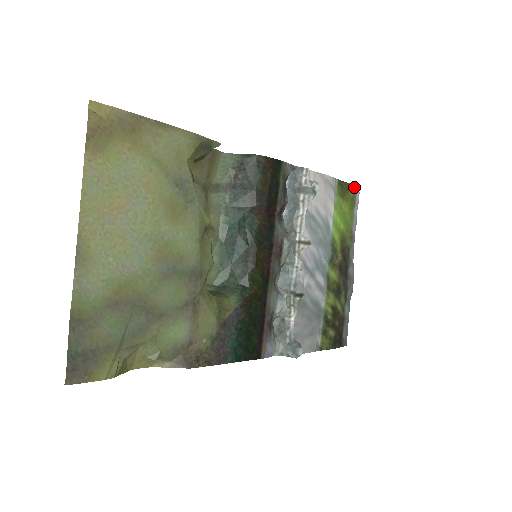
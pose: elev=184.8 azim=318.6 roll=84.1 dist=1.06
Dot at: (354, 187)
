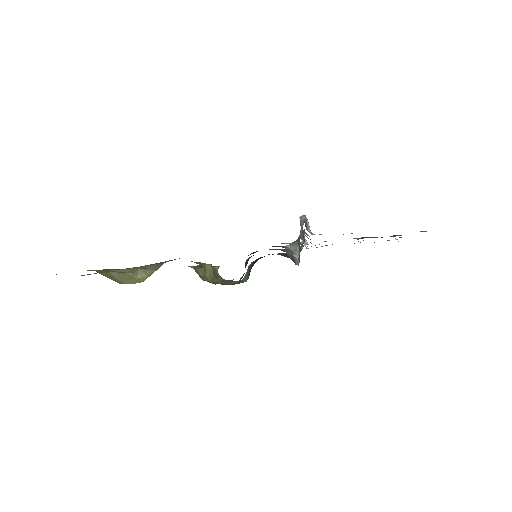
Dot at: occluded
